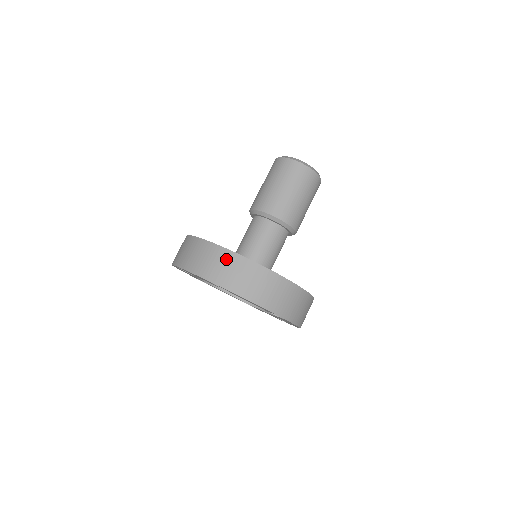
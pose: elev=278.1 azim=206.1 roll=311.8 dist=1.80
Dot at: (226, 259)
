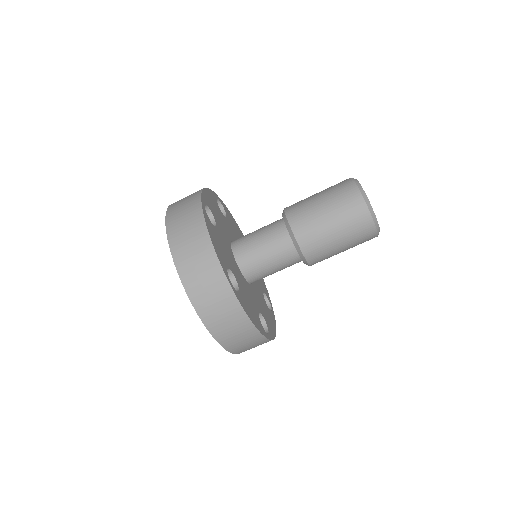
Dot at: (218, 286)
